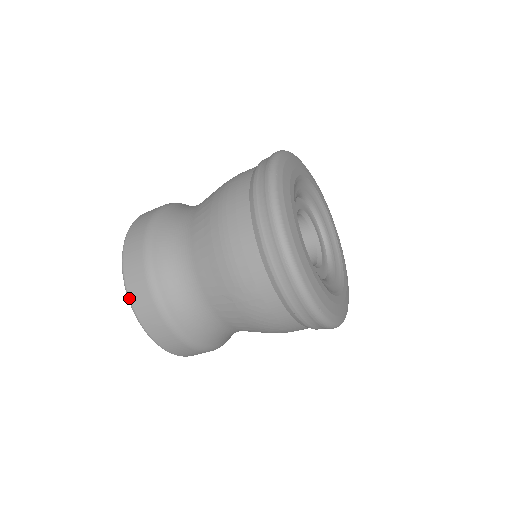
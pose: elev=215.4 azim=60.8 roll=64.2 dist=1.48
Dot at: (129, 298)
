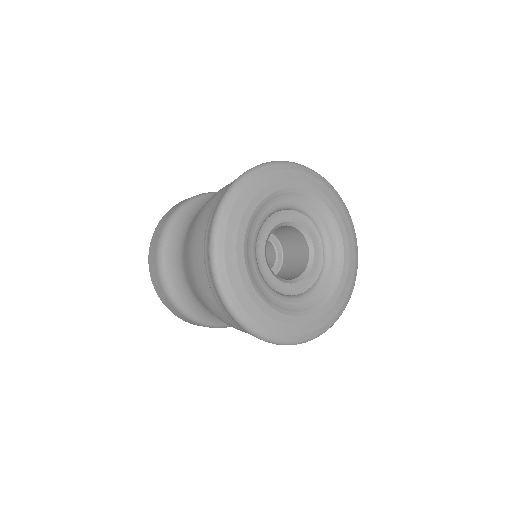
Dot at: occluded
